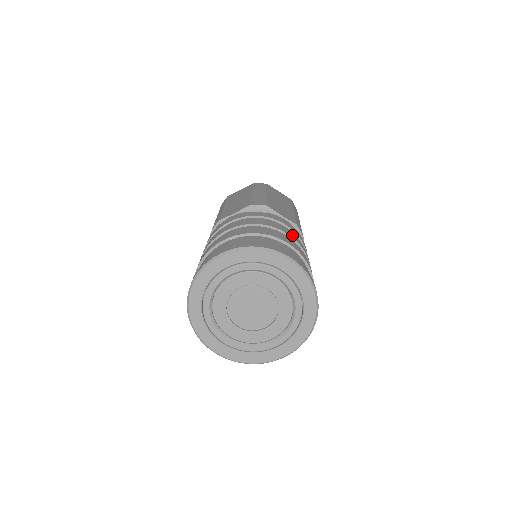
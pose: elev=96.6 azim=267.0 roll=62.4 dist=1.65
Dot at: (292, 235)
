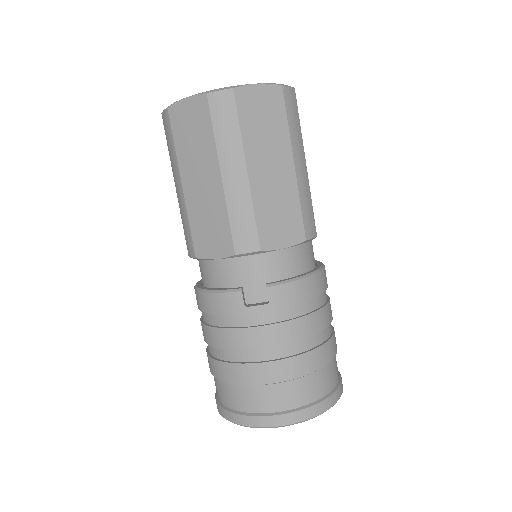
Dot at: (308, 328)
